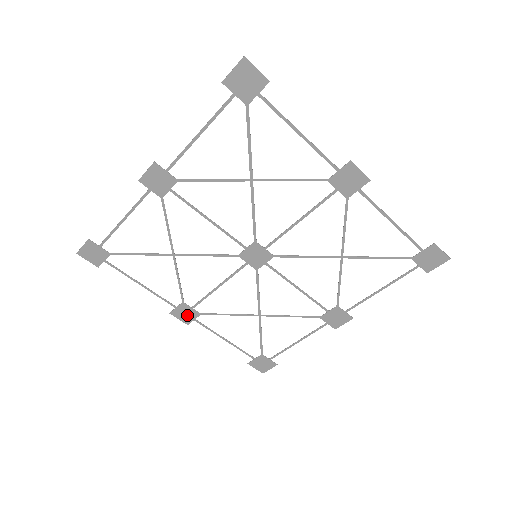
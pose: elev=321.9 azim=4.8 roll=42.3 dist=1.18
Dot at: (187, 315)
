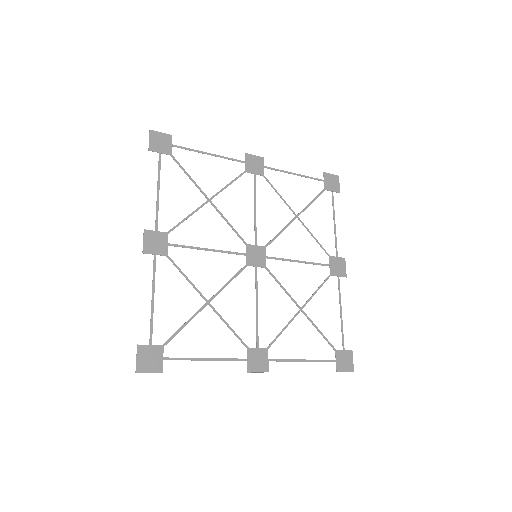
Dot at: (260, 360)
